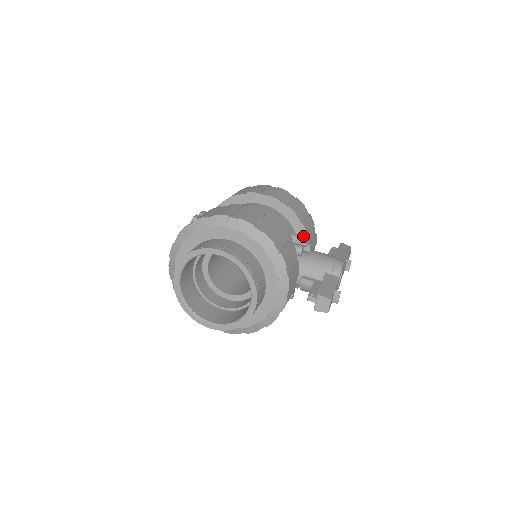
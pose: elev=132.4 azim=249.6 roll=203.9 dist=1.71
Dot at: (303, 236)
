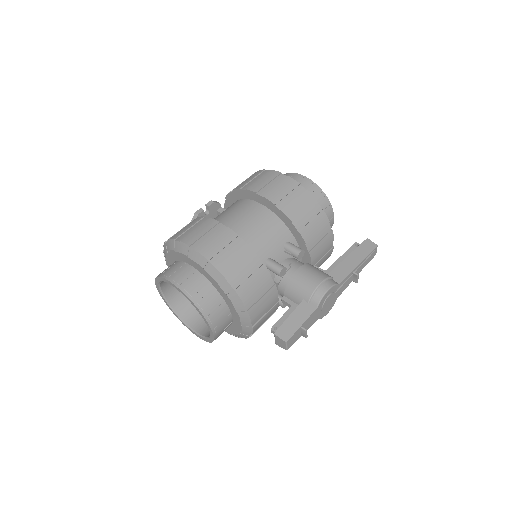
Dot at: (296, 248)
